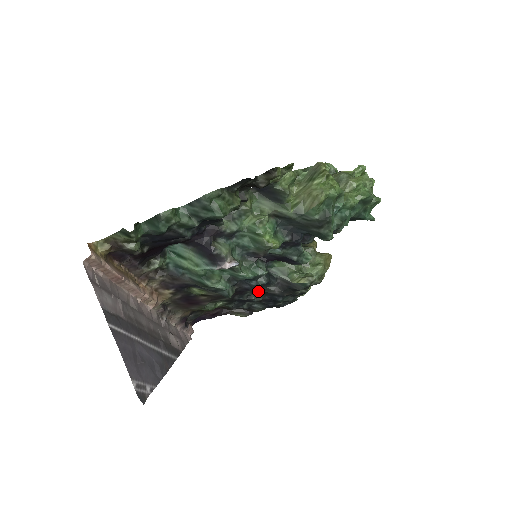
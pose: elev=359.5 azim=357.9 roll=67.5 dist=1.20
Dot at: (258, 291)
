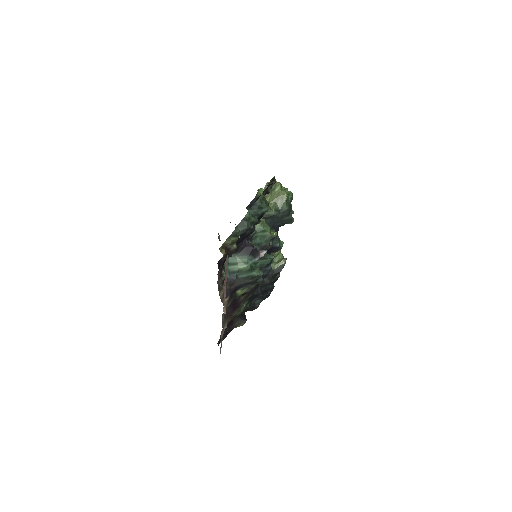
Dot at: (260, 285)
